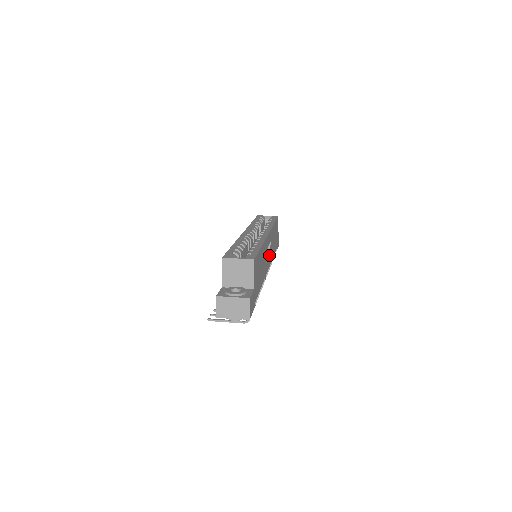
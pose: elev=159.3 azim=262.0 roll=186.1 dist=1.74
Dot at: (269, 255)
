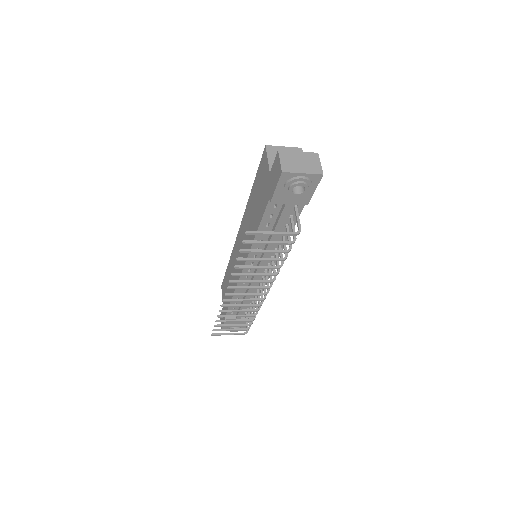
Dot at: occluded
